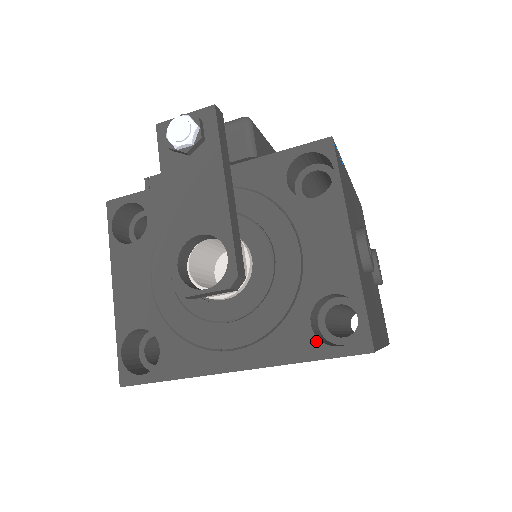
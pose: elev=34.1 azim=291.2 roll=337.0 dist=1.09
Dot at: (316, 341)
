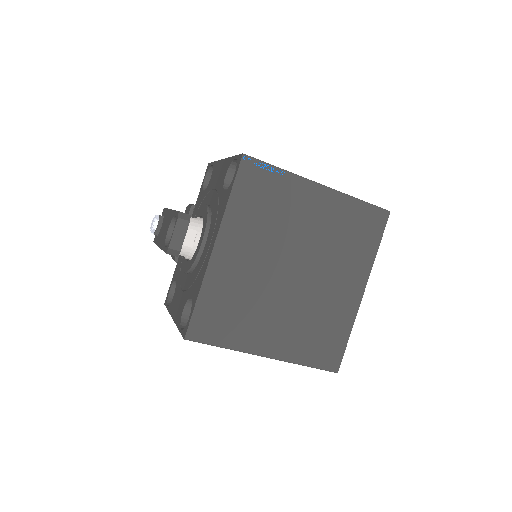
Dot at: (228, 189)
